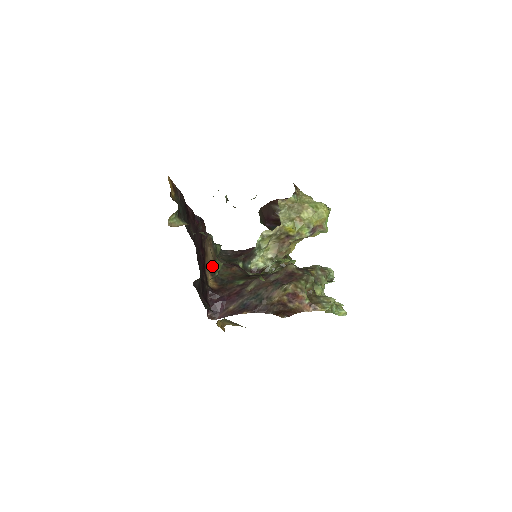
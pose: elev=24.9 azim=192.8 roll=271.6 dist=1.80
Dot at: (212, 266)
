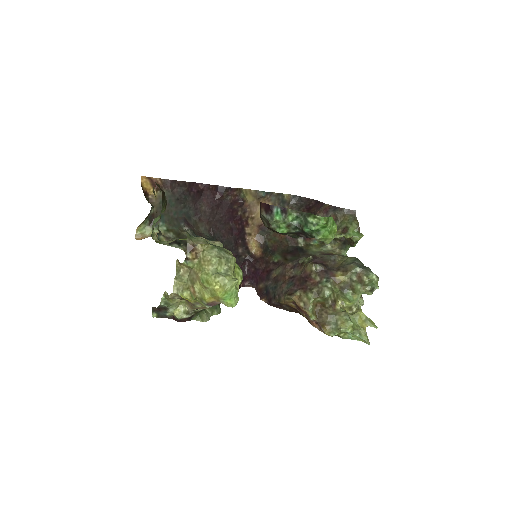
Dot at: occluded
